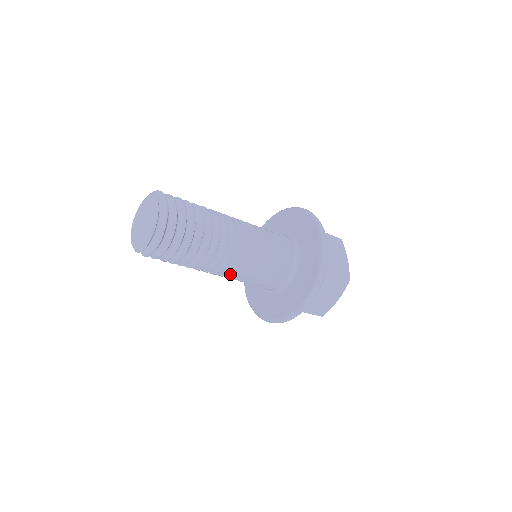
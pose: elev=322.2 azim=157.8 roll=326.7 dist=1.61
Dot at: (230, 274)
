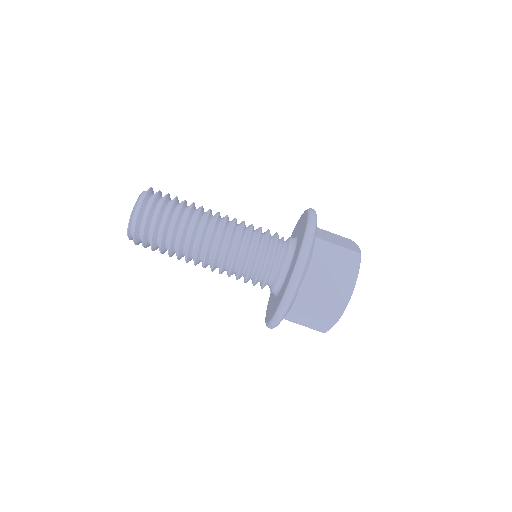
Dot at: occluded
